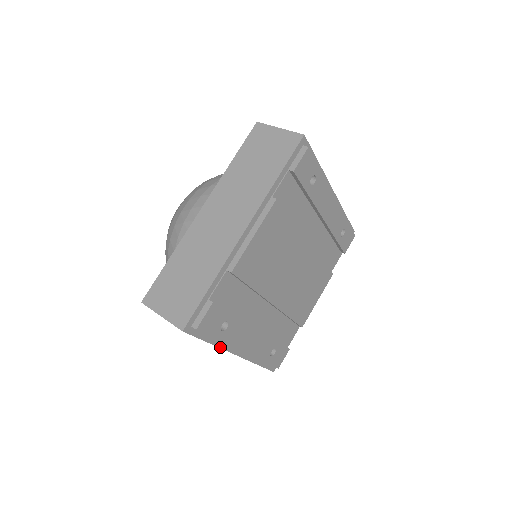
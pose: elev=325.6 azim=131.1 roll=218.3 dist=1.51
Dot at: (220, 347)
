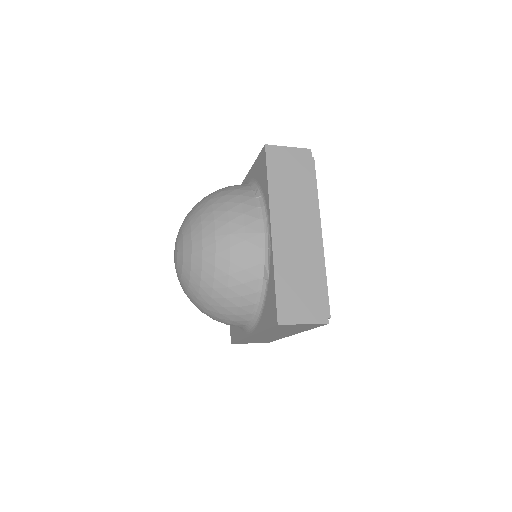
Dot at: (316, 202)
